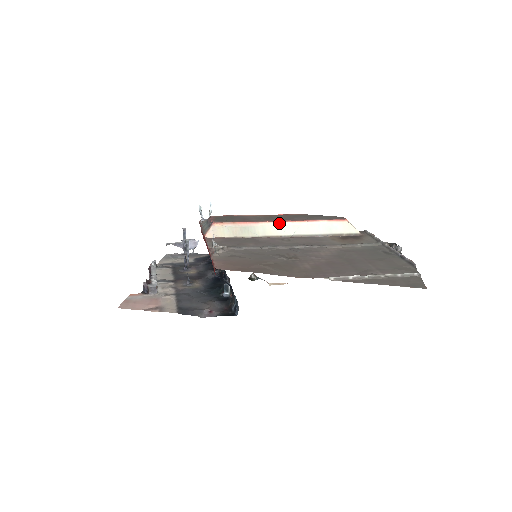
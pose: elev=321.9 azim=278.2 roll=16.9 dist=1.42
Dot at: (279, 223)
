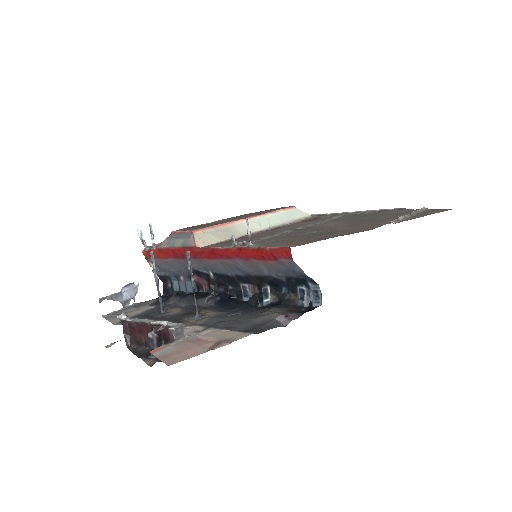
Dot at: (250, 219)
